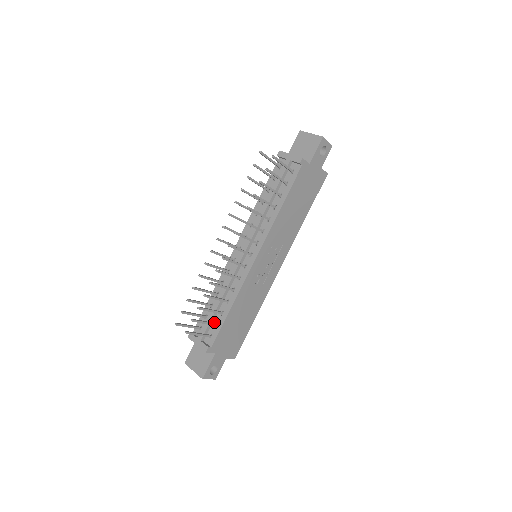
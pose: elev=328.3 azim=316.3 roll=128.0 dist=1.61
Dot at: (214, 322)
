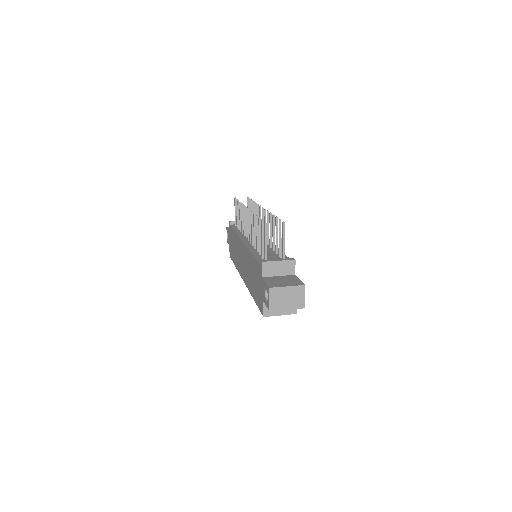
Dot at: occluded
